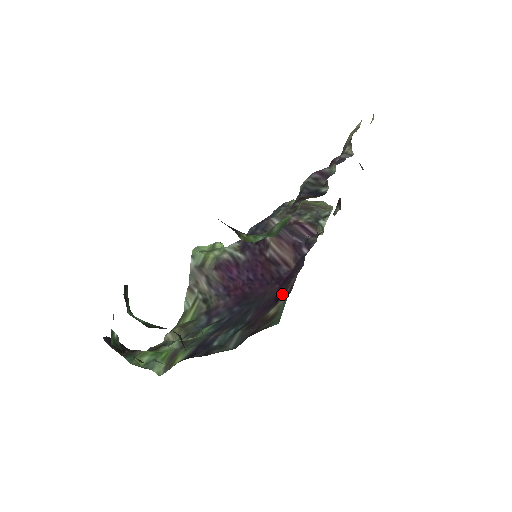
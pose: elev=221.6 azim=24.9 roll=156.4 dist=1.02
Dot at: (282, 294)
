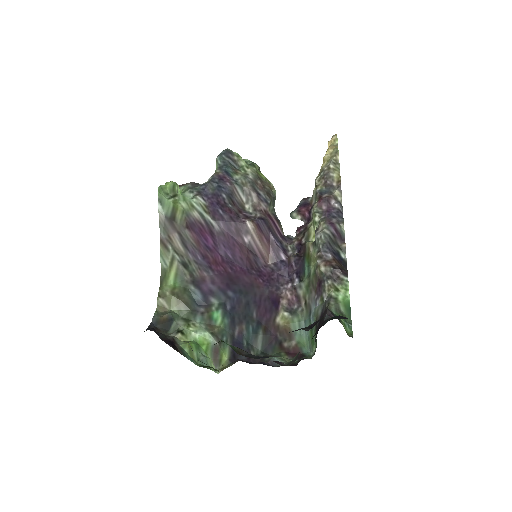
Dot at: (278, 301)
